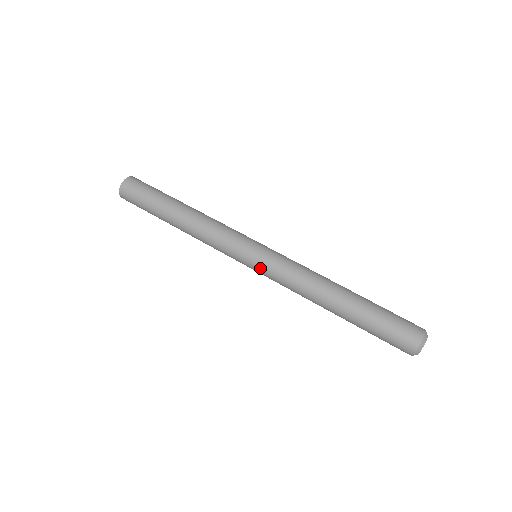
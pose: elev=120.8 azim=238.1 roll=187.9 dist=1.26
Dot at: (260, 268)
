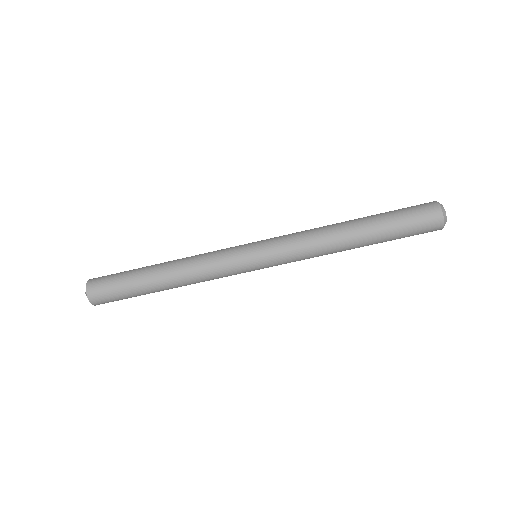
Dot at: (270, 264)
